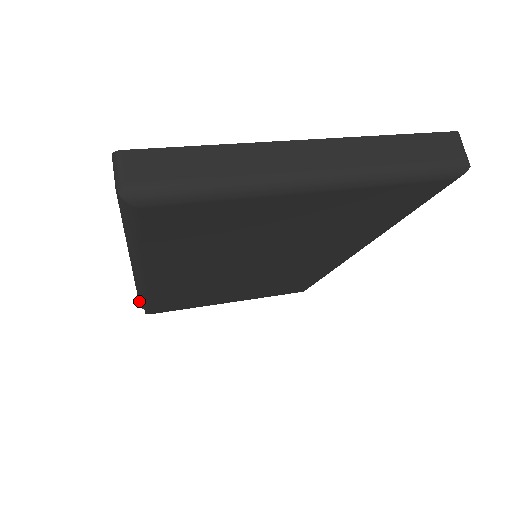
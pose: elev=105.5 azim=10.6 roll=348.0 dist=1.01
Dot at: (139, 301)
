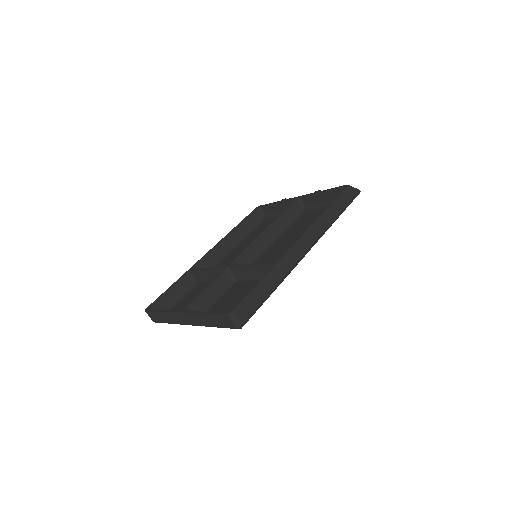
Dot at: (255, 225)
